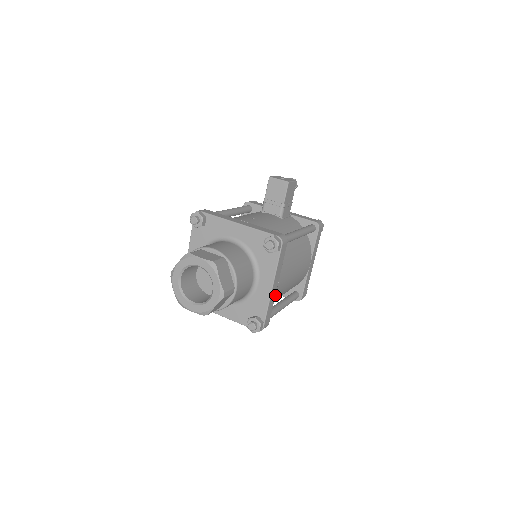
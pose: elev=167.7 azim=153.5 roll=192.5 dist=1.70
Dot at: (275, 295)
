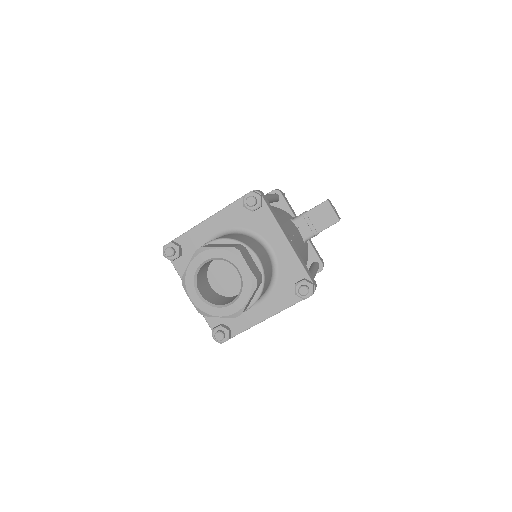
Dot at: occluded
